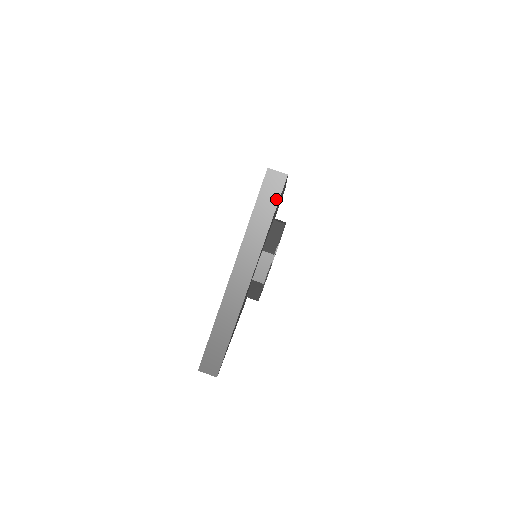
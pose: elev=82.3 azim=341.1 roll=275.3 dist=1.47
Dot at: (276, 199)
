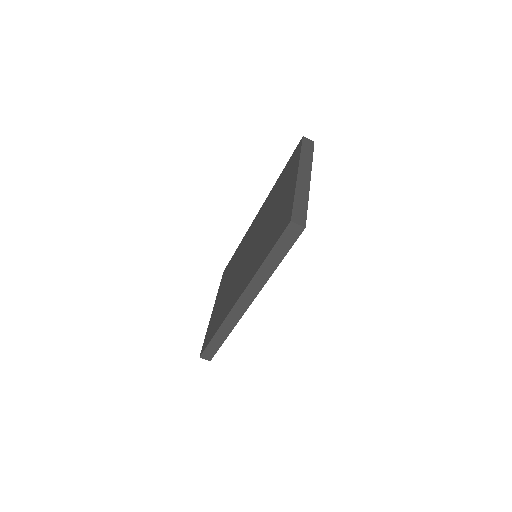
Dot at: (312, 149)
